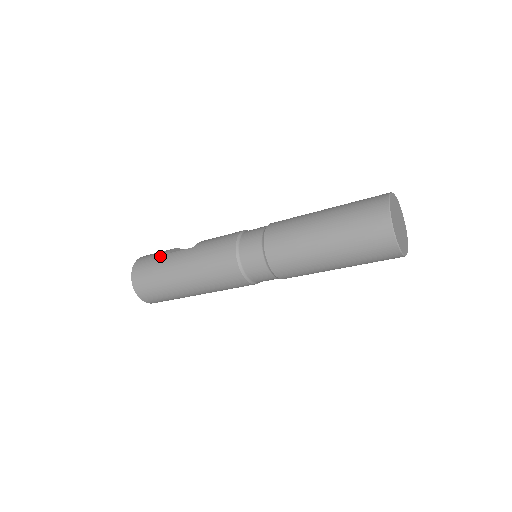
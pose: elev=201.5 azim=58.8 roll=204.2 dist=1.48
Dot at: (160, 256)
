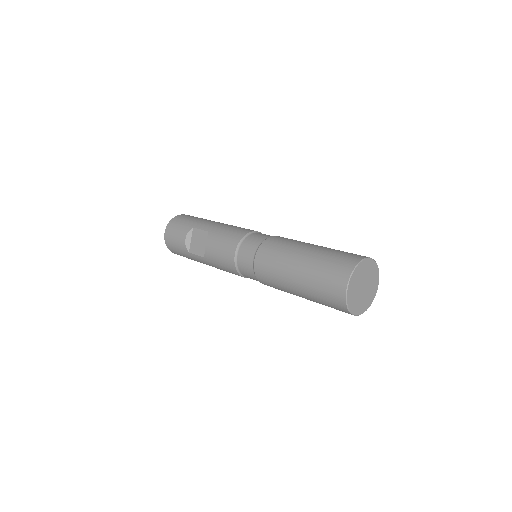
Dot at: (183, 252)
